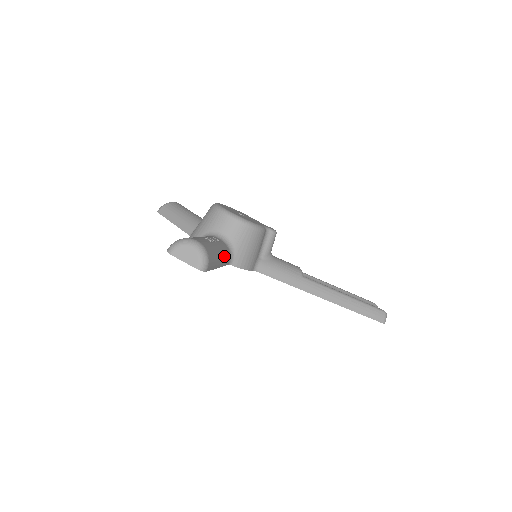
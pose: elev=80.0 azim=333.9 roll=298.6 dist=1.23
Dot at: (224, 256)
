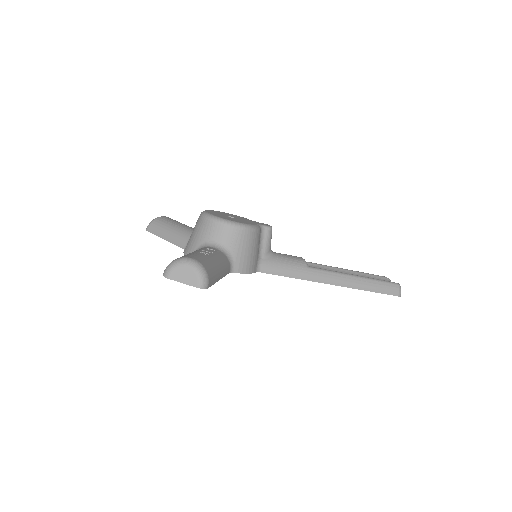
Dot at: (223, 266)
